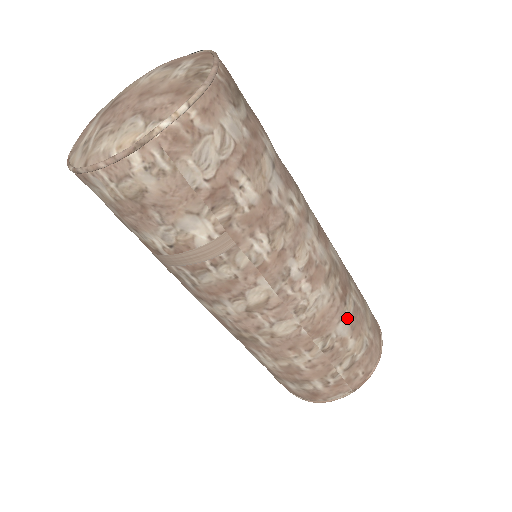
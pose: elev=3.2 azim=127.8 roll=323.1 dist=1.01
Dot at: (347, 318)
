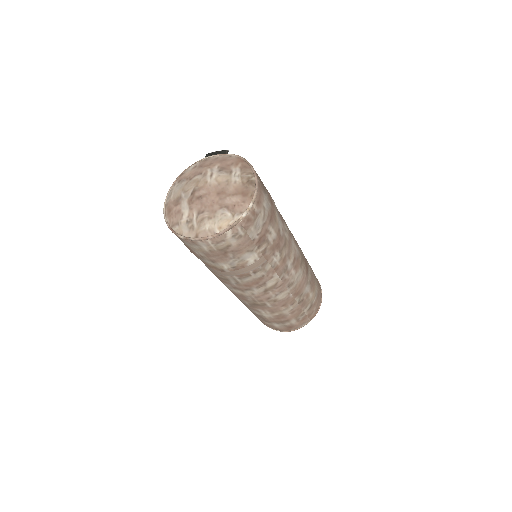
Dot at: (309, 282)
